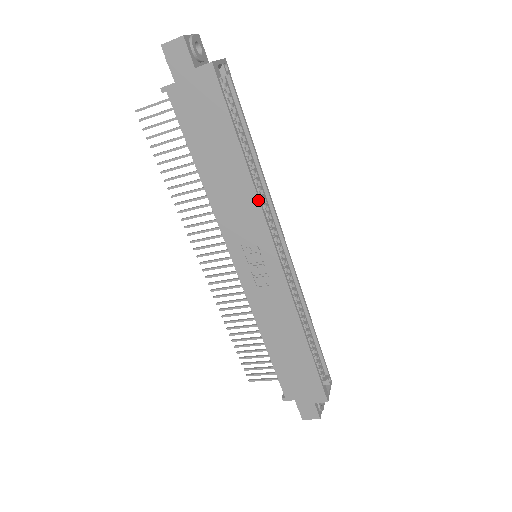
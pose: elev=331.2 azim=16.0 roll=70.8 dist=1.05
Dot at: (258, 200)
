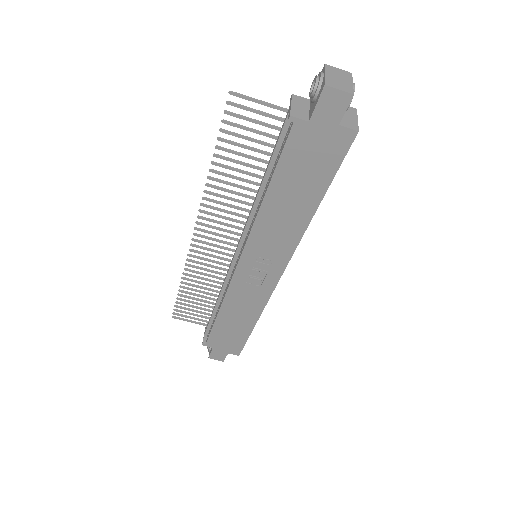
Dot at: (301, 237)
